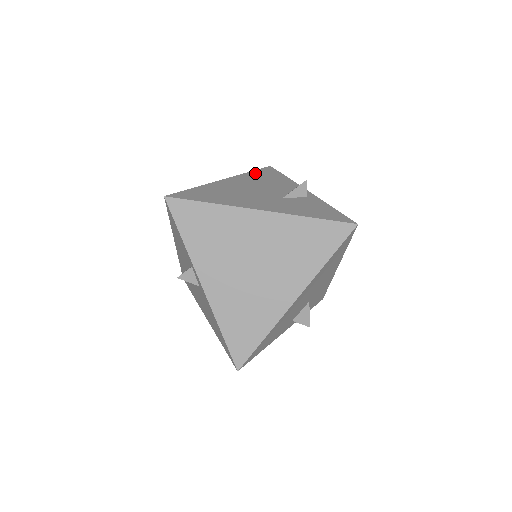
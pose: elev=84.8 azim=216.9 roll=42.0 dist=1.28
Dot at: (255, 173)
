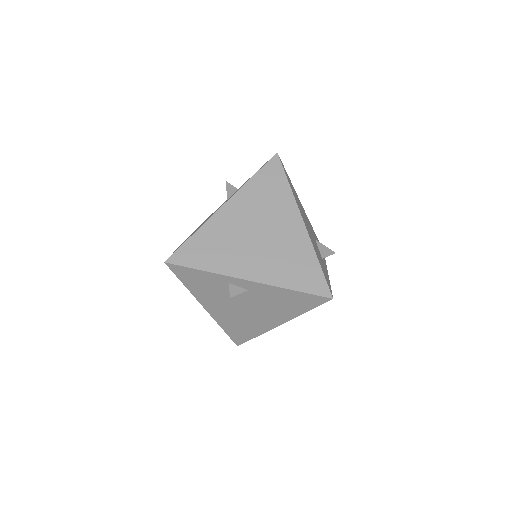
Dot at: occluded
